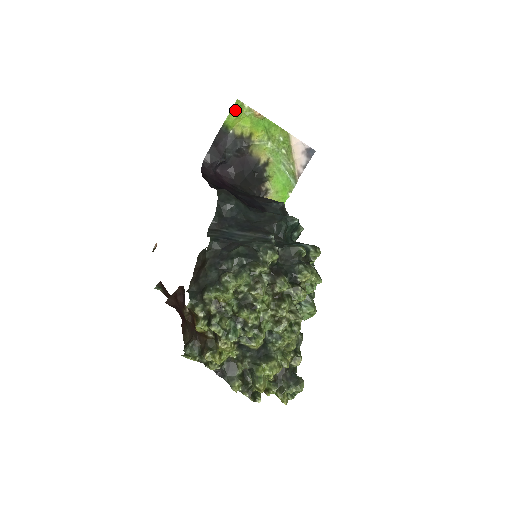
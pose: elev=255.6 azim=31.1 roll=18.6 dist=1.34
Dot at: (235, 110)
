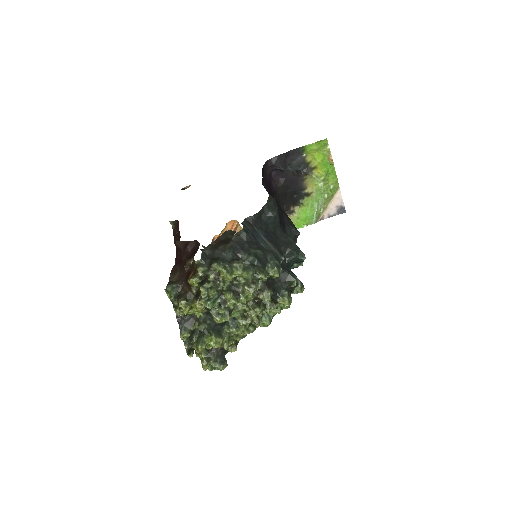
Dot at: (319, 144)
